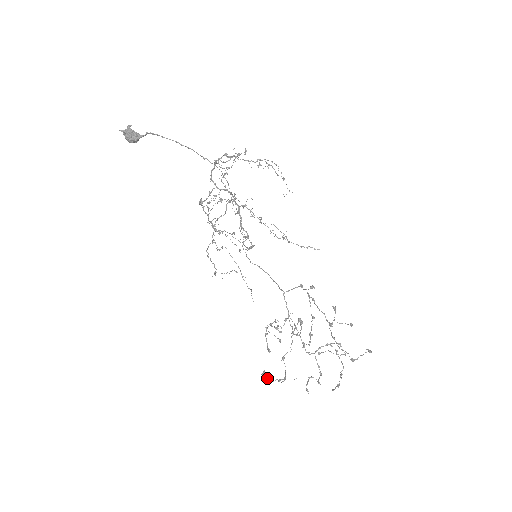
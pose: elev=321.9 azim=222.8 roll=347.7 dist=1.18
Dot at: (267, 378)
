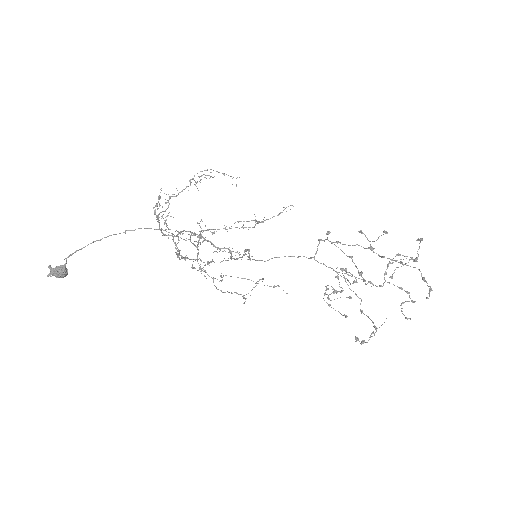
Dot at: (362, 341)
